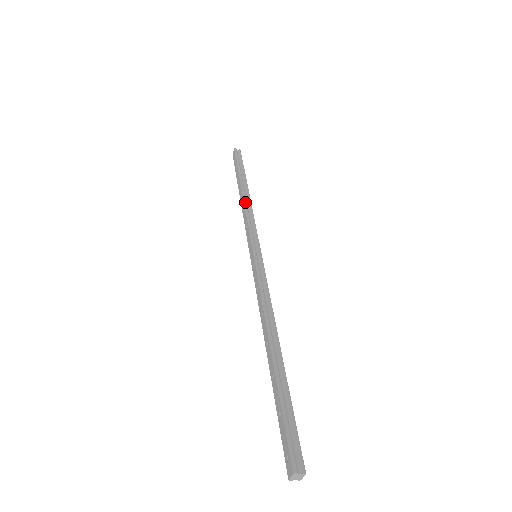
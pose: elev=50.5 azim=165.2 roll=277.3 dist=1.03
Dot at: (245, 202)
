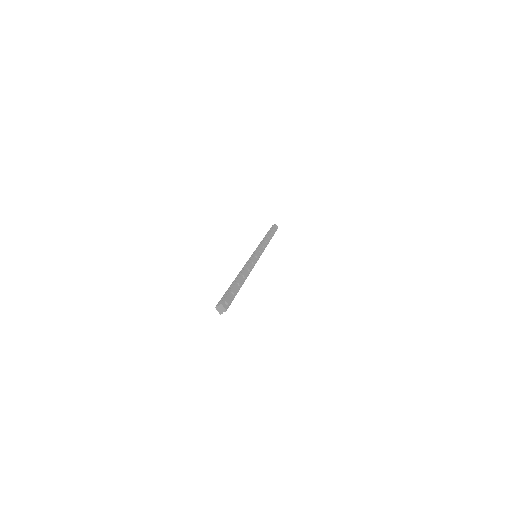
Dot at: (261, 241)
